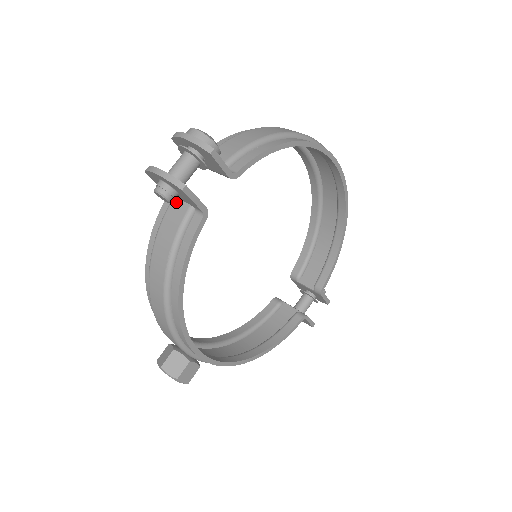
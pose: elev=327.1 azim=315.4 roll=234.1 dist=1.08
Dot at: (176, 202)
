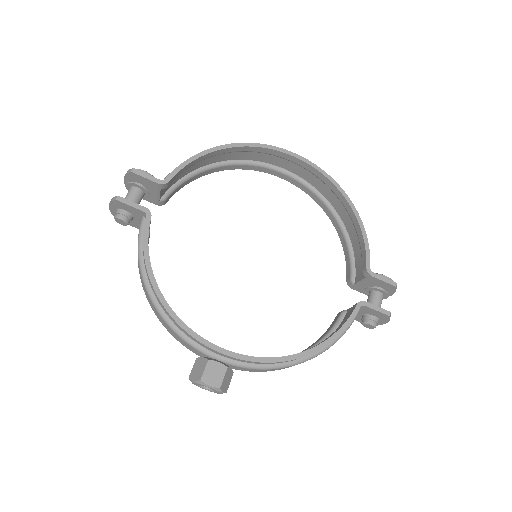
Dot at: occluded
